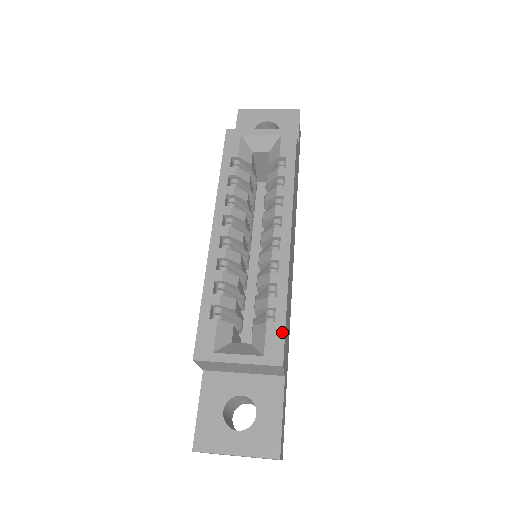
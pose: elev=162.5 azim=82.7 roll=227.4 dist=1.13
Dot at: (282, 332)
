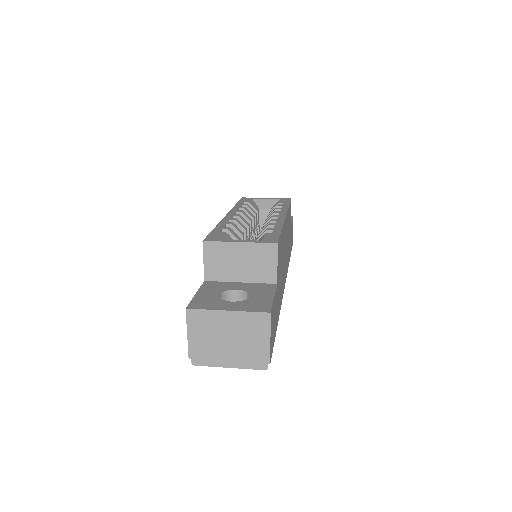
Dot at: (277, 235)
